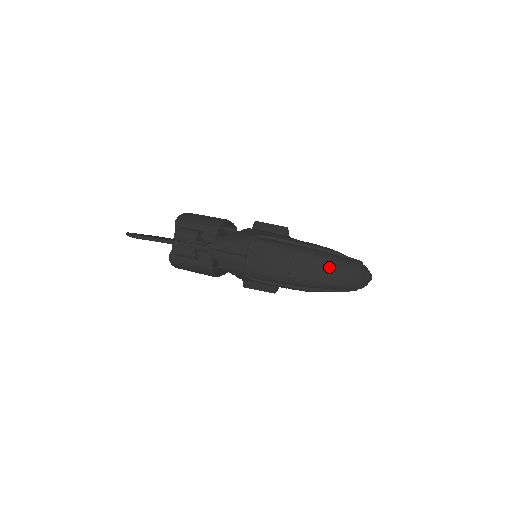
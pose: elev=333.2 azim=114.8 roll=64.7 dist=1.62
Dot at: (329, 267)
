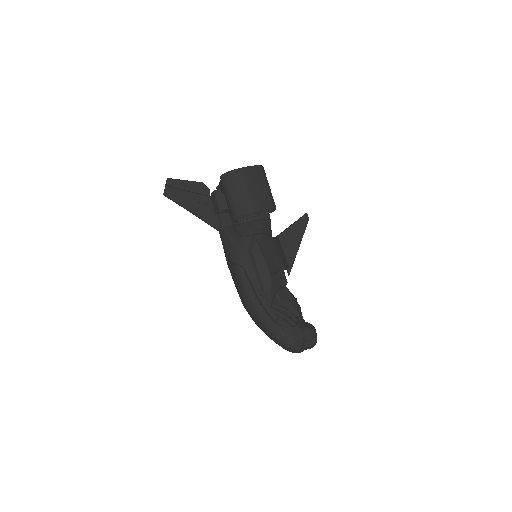
Dot at: (264, 331)
